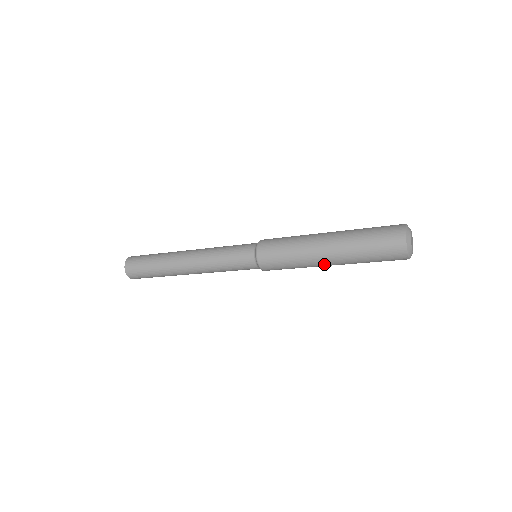
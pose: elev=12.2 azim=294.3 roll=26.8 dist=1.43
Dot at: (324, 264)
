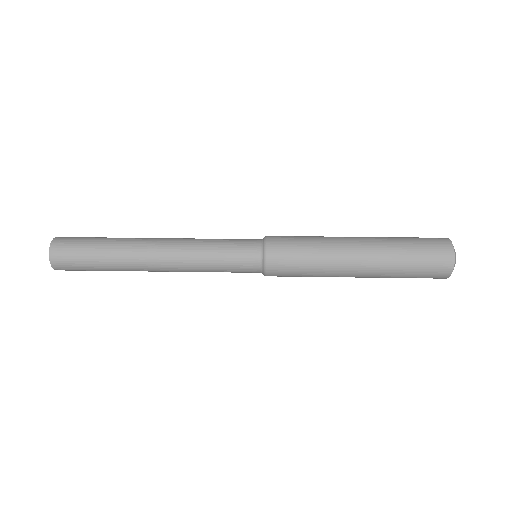
Dot at: occluded
